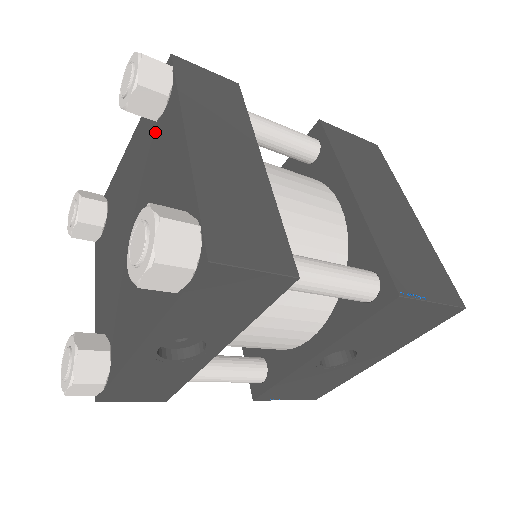
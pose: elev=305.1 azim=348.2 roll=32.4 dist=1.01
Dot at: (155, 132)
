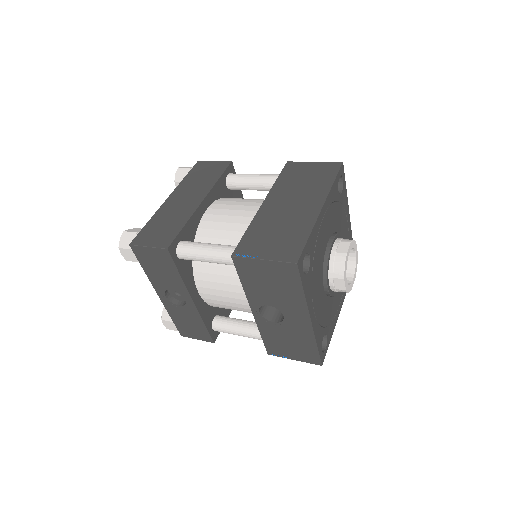
Dot at: occluded
